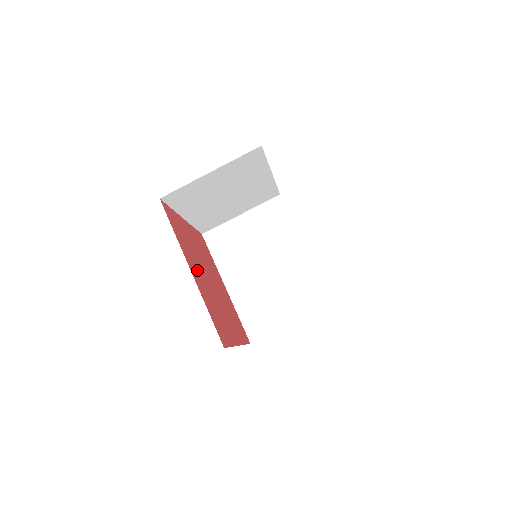
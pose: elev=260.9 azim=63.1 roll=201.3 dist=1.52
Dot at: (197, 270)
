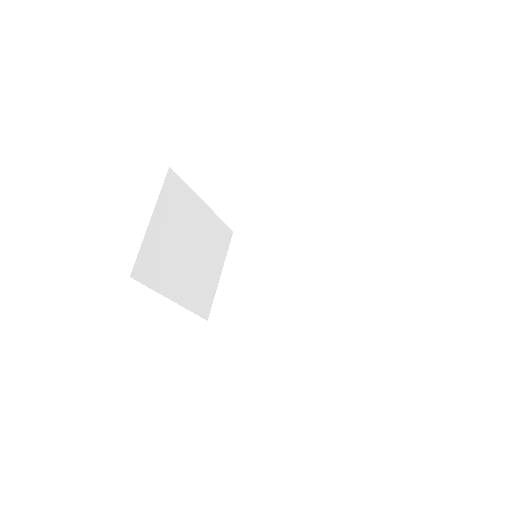
Dot at: occluded
